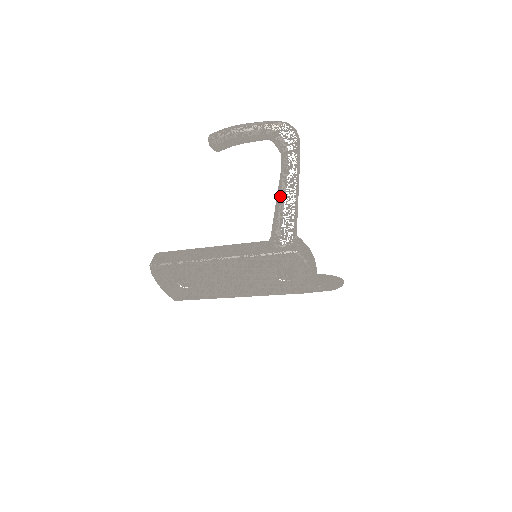
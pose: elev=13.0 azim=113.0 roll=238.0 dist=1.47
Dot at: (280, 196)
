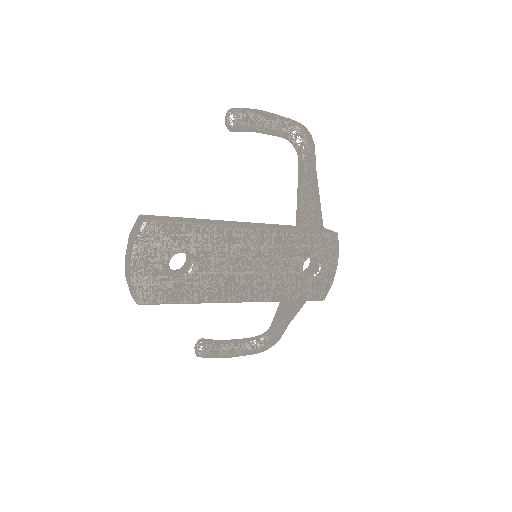
Dot at: (307, 184)
